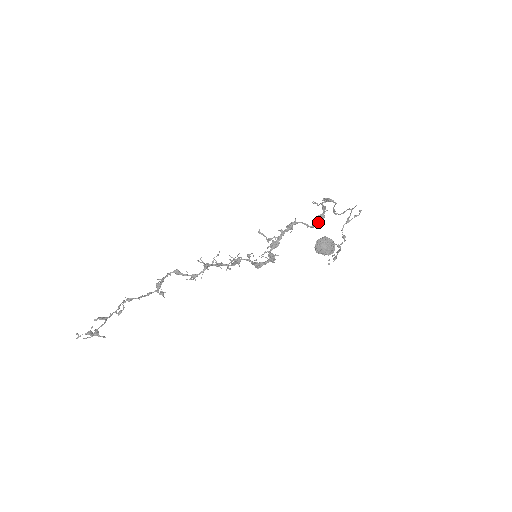
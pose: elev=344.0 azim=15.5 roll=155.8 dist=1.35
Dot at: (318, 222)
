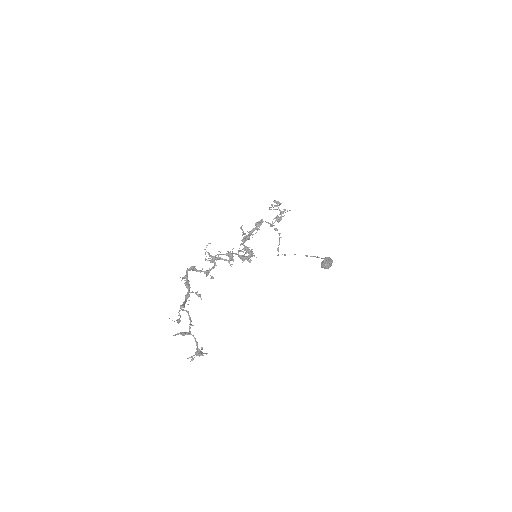
Dot at: occluded
